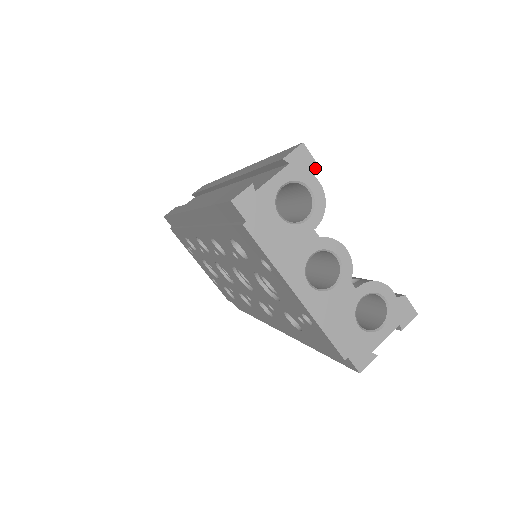
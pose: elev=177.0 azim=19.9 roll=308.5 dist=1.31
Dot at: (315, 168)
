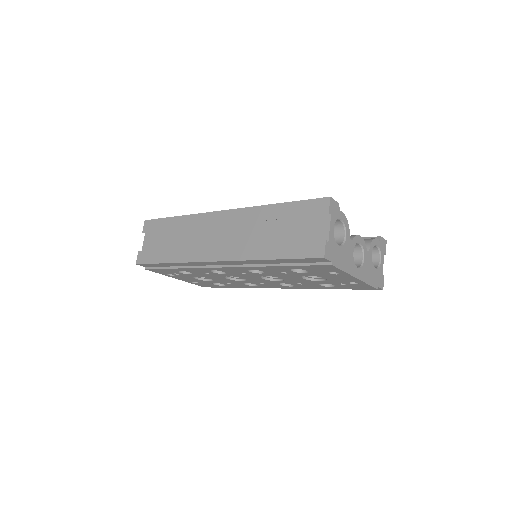
Dot at: (338, 206)
